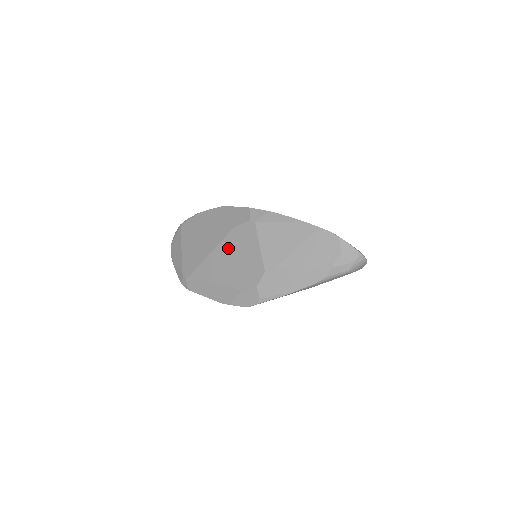
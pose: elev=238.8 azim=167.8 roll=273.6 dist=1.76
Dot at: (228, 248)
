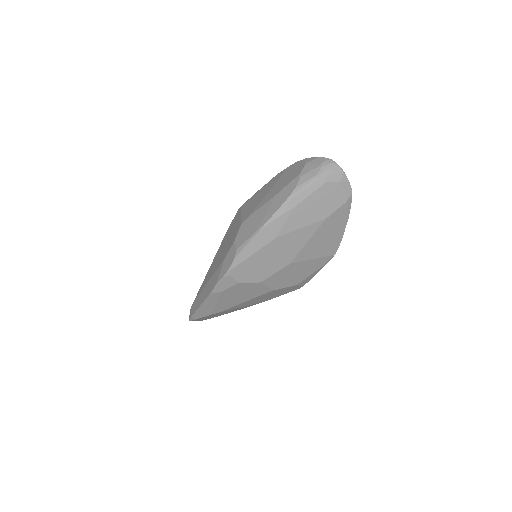
Dot at: occluded
